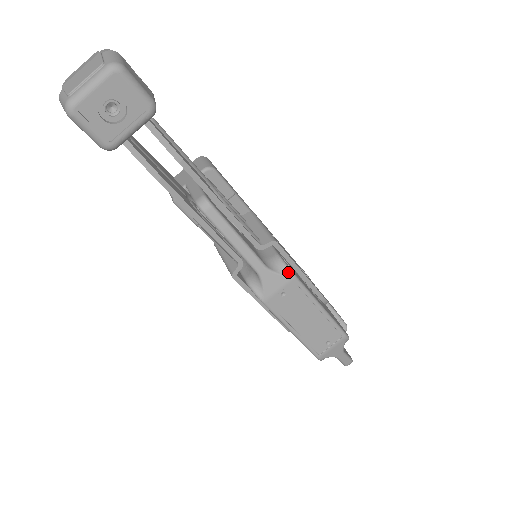
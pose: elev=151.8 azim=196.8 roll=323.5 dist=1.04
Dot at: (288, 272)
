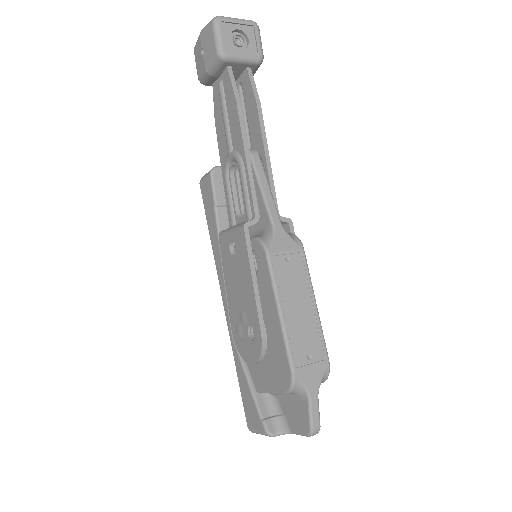
Dot at: (299, 241)
